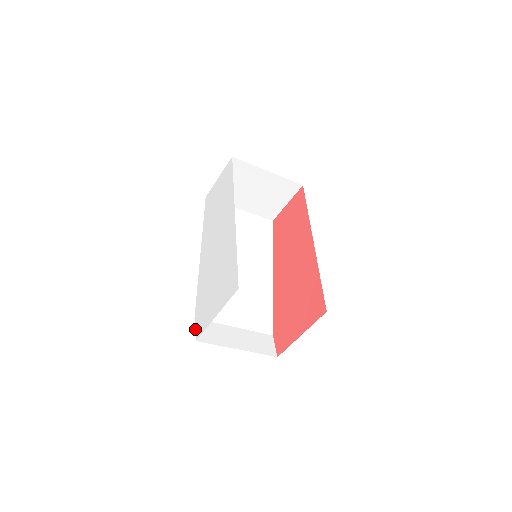
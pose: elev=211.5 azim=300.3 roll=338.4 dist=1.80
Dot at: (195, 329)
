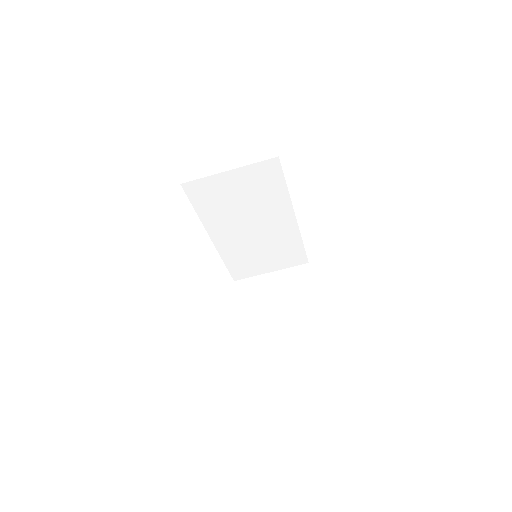
Dot at: occluded
